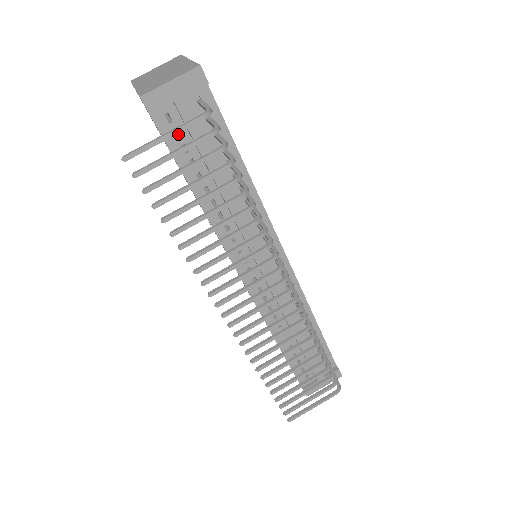
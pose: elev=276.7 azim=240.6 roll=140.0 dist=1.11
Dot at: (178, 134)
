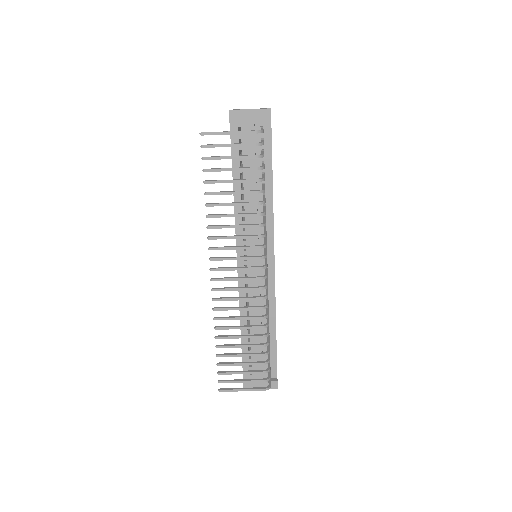
Dot at: occluded
